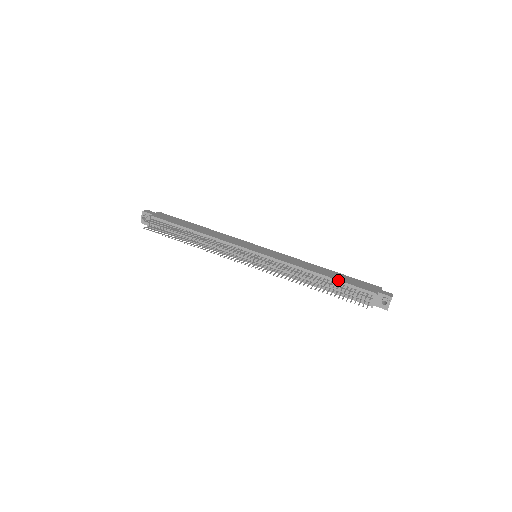
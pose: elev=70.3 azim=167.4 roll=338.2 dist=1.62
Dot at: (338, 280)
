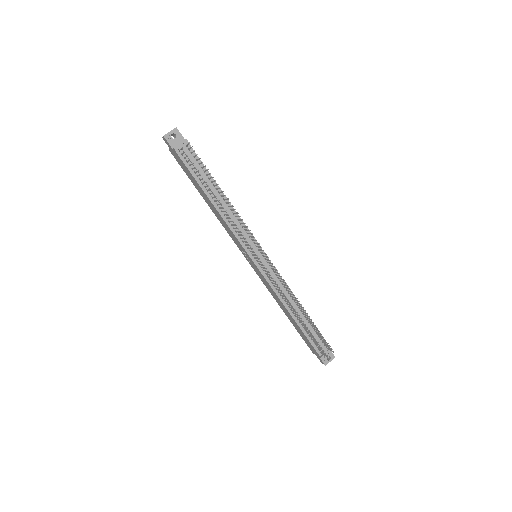
Dot at: occluded
